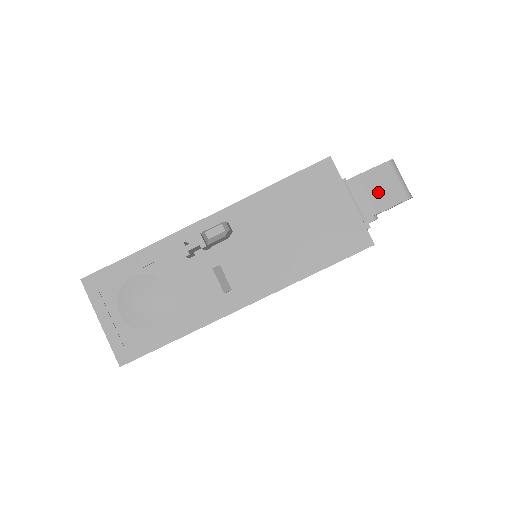
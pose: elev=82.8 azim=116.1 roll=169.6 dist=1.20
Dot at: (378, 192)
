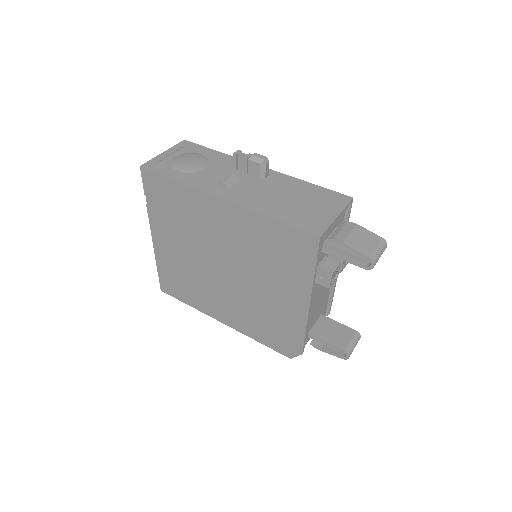
Dot at: (357, 239)
